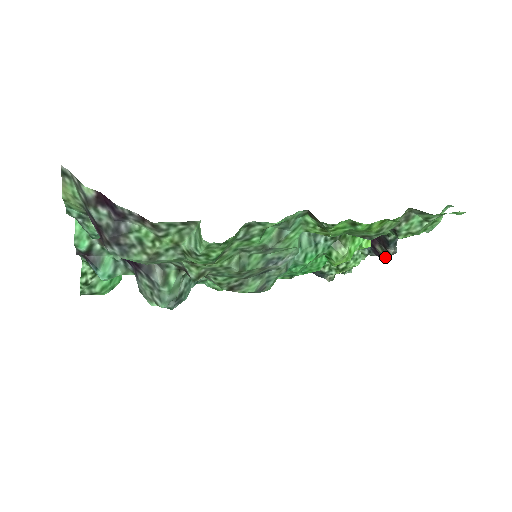
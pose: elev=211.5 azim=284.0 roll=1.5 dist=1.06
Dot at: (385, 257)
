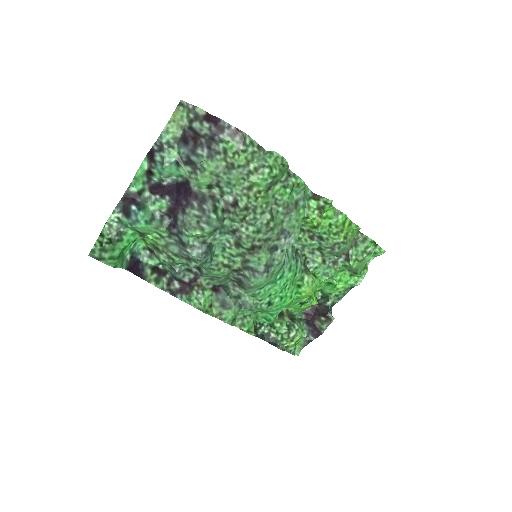
Dot at: (323, 331)
